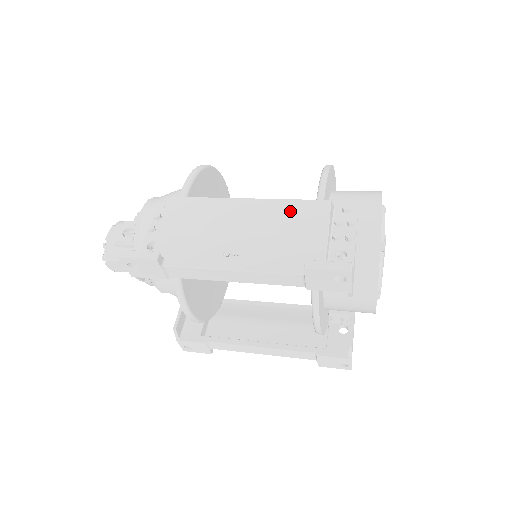
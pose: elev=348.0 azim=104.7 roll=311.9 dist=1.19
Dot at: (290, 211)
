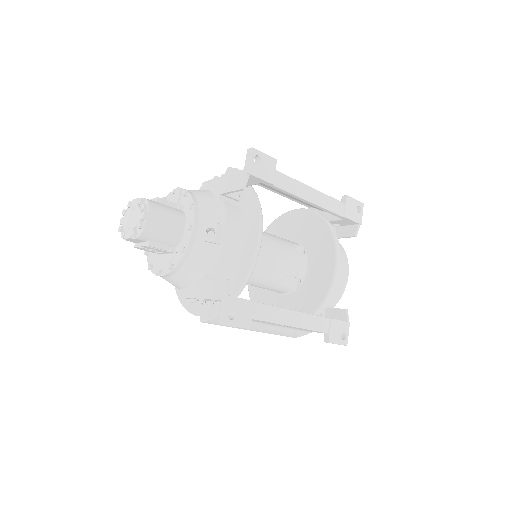
Dot at: occluded
